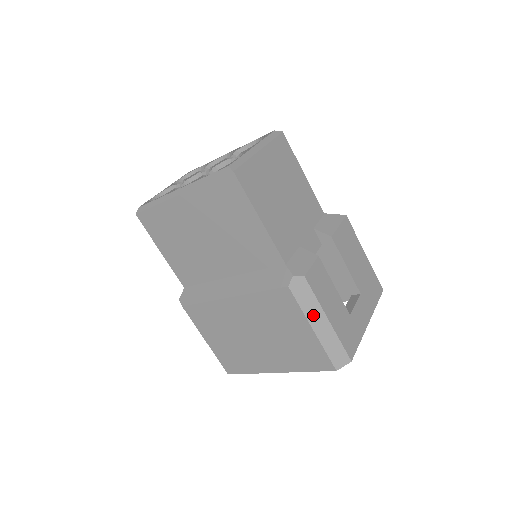
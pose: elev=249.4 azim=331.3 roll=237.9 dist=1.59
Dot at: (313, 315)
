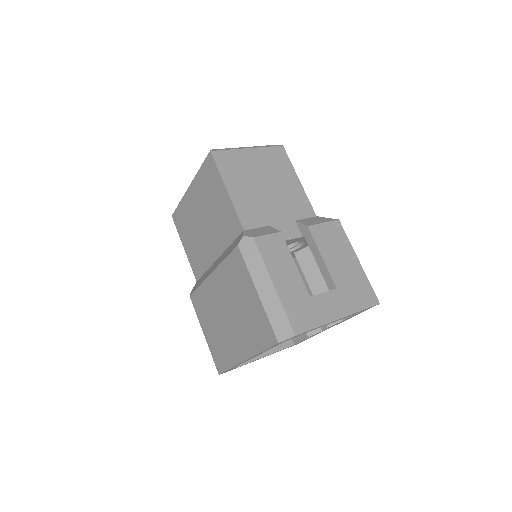
Dot at: (258, 277)
